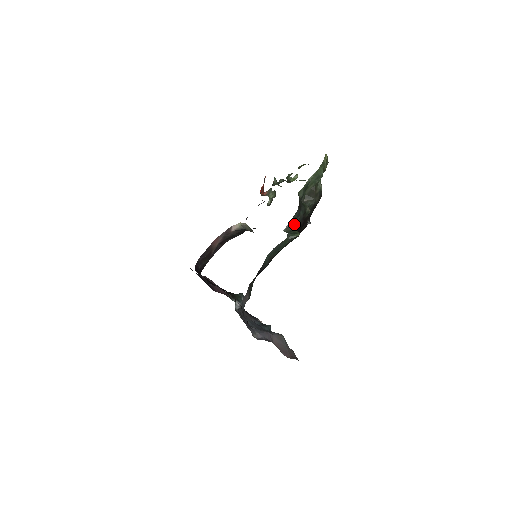
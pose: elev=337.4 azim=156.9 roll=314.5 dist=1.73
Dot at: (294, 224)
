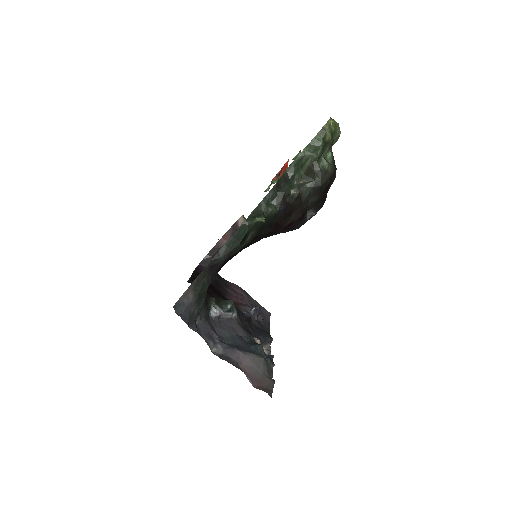
Dot at: (264, 207)
